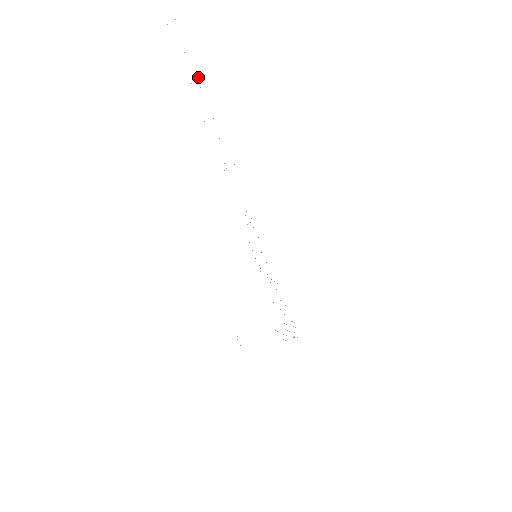
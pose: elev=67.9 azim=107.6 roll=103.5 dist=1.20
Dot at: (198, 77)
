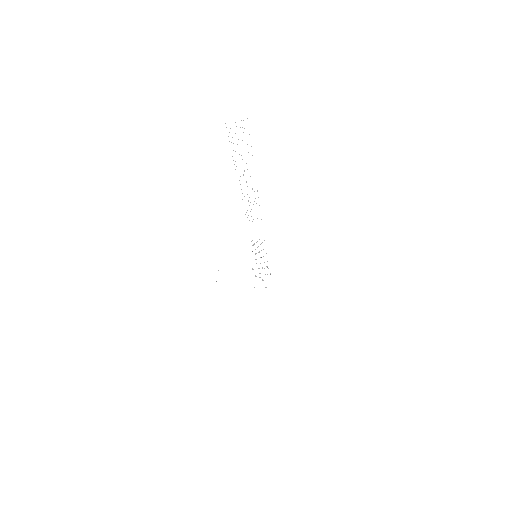
Dot at: occluded
